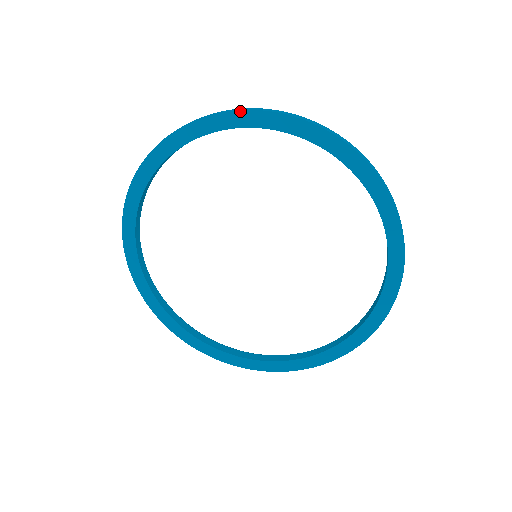
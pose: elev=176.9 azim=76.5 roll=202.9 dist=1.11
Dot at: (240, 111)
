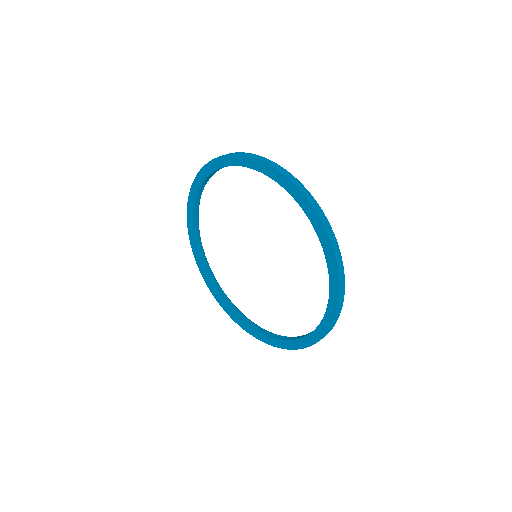
Dot at: (245, 156)
